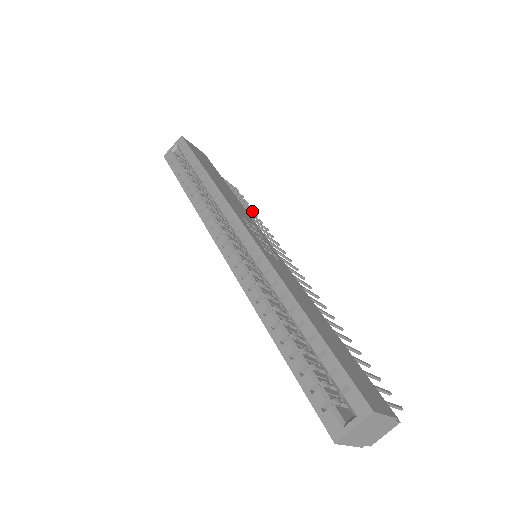
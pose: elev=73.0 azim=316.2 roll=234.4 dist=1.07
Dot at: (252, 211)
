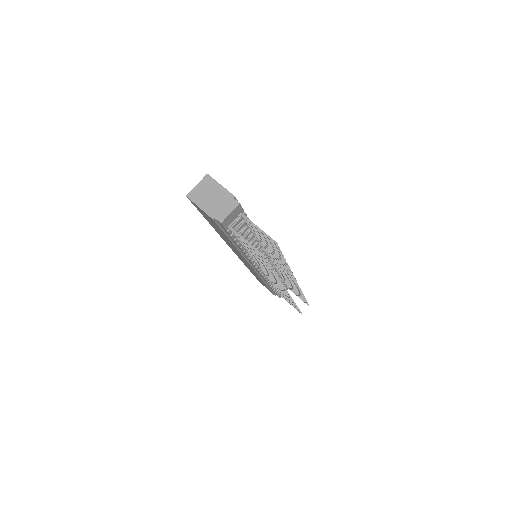
Dot at: occluded
